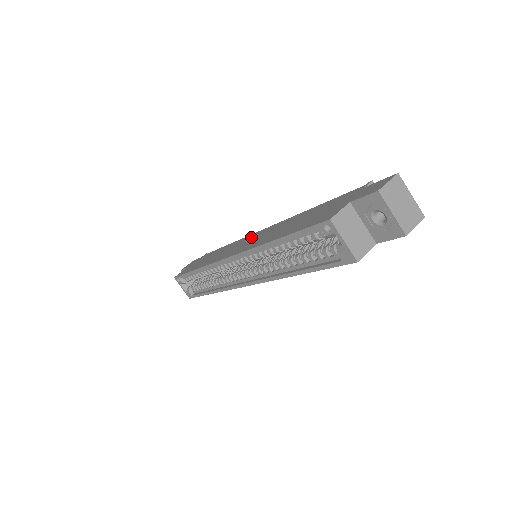
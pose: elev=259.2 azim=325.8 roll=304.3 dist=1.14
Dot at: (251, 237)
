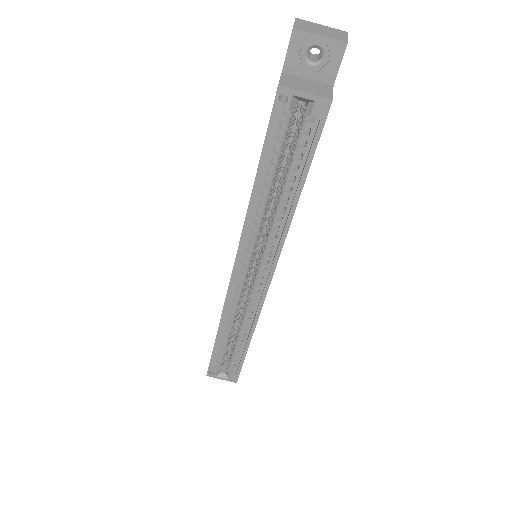
Dot at: occluded
